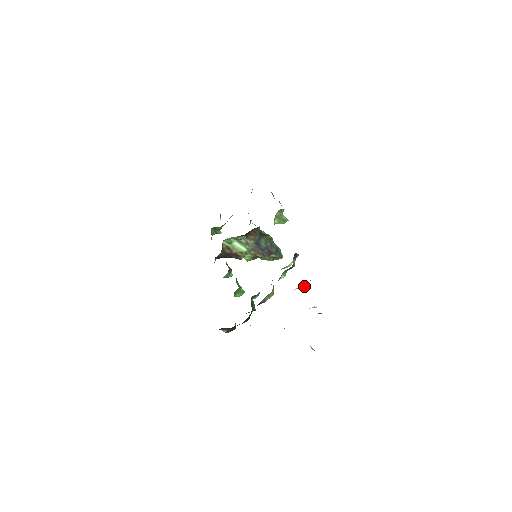
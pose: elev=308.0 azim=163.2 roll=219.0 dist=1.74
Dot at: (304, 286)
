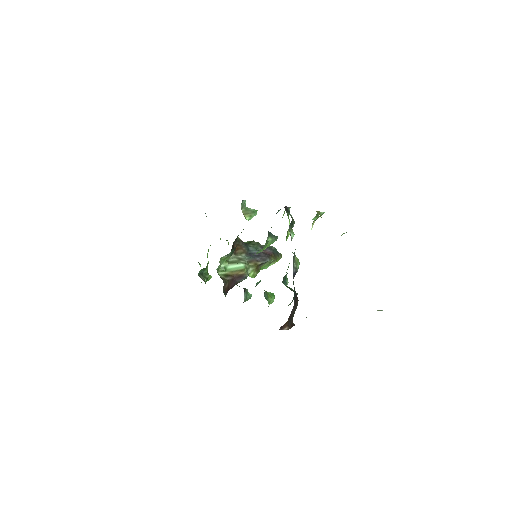
Dot at: occluded
